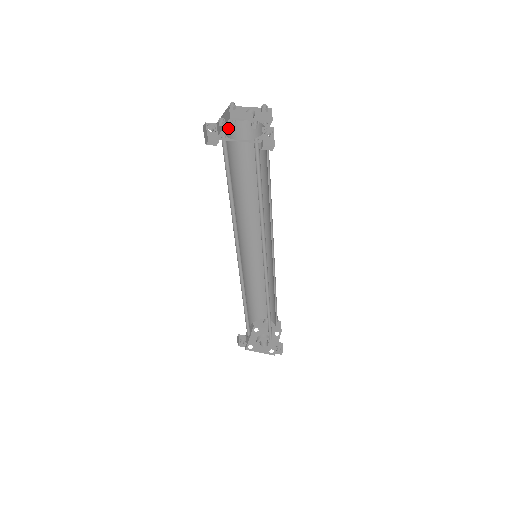
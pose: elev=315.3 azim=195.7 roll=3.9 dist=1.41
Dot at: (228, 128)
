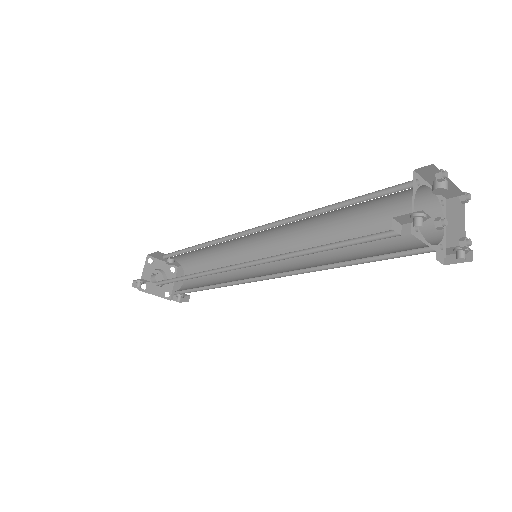
Dot at: occluded
